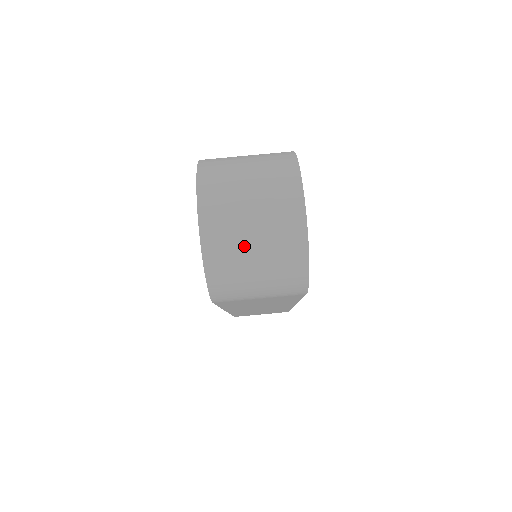
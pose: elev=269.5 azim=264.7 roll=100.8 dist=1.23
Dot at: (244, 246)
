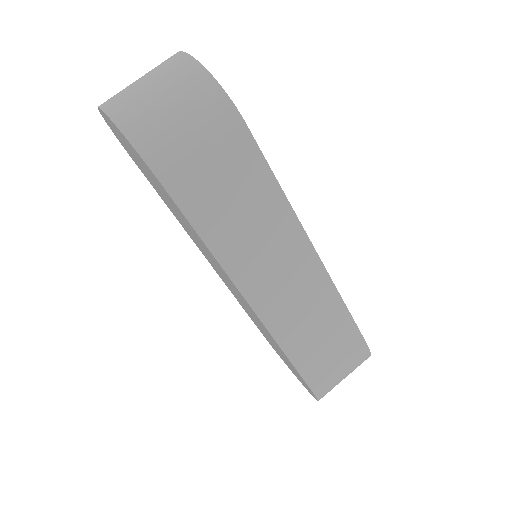
Dot at: (143, 93)
